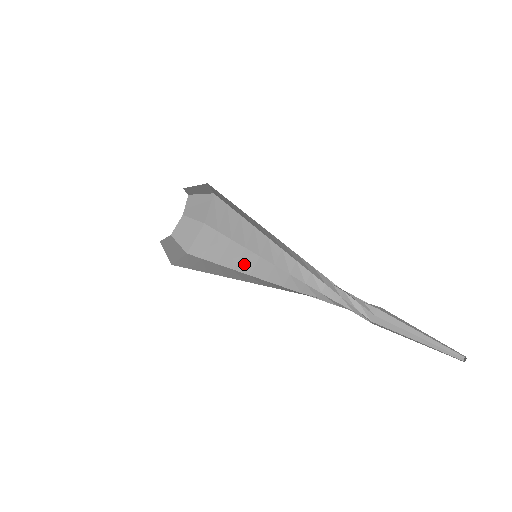
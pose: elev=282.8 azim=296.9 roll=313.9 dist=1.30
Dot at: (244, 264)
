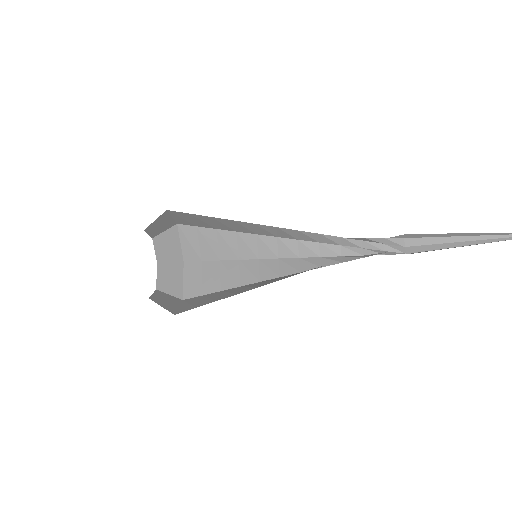
Dot at: (243, 229)
